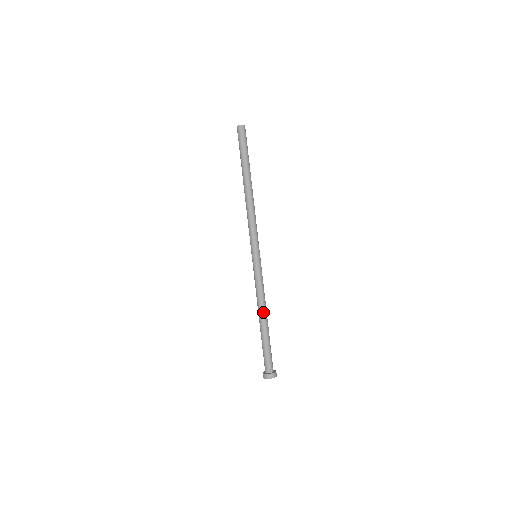
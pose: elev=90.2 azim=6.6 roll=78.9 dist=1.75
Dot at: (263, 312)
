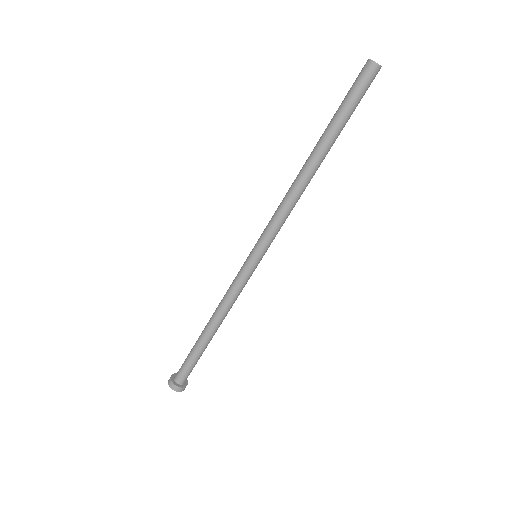
Dot at: (213, 321)
